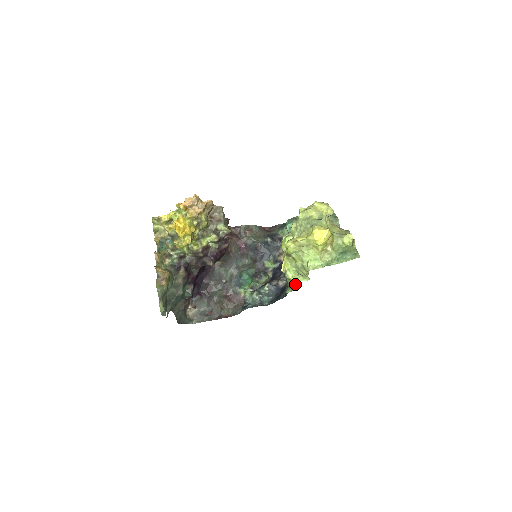
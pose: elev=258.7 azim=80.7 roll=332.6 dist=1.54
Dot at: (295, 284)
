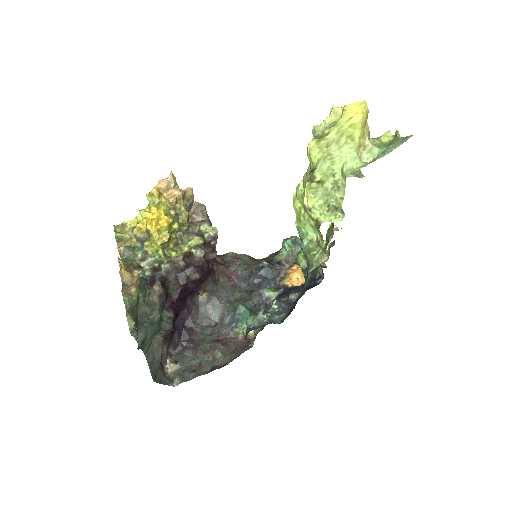
Dot at: (320, 253)
